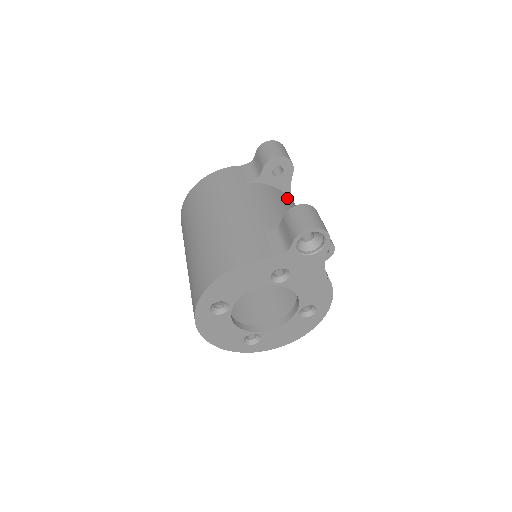
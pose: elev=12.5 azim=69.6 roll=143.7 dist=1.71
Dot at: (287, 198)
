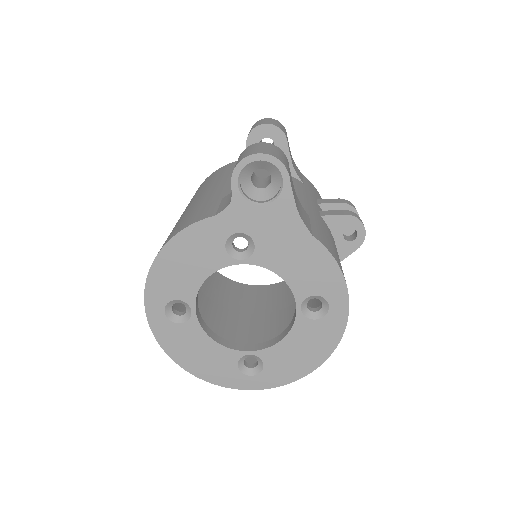
Dot at: occluded
